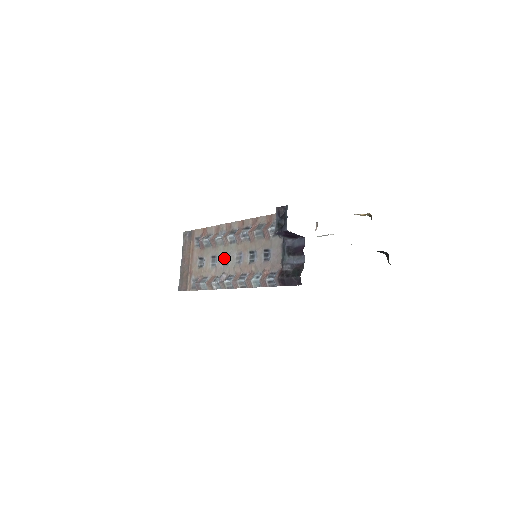
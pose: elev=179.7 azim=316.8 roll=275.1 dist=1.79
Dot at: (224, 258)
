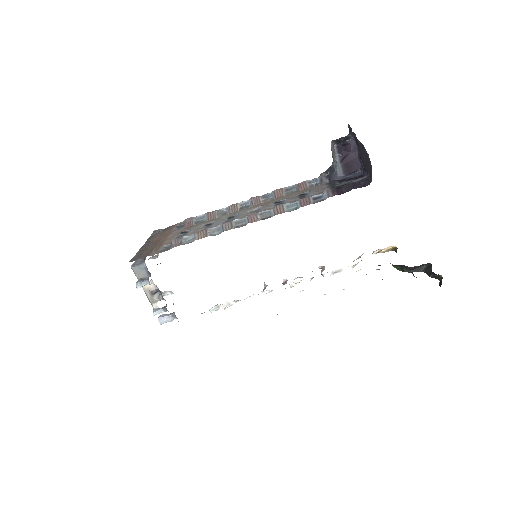
Dot at: (228, 219)
